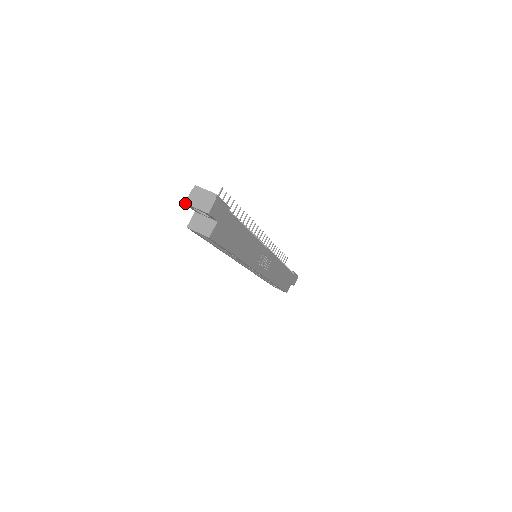
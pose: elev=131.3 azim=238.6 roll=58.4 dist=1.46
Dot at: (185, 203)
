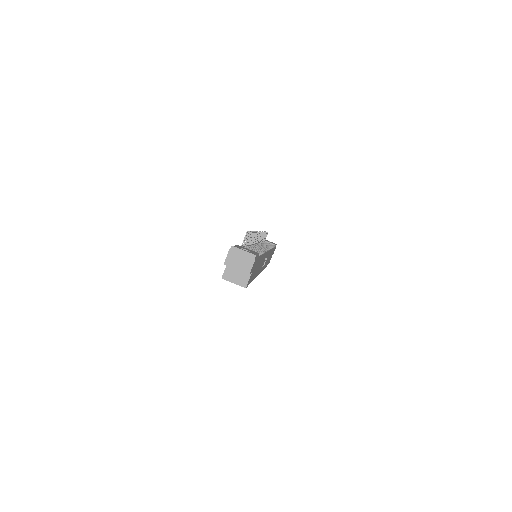
Dot at: (224, 264)
